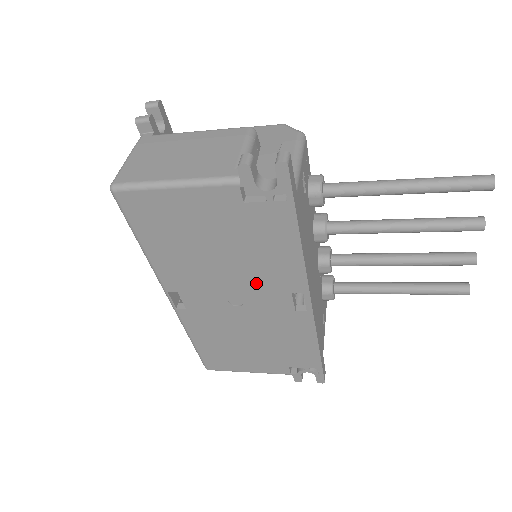
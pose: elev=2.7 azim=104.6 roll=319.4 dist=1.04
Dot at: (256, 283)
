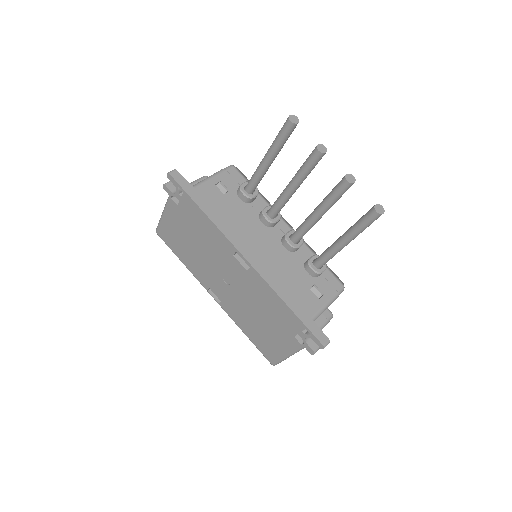
Dot at: (220, 258)
